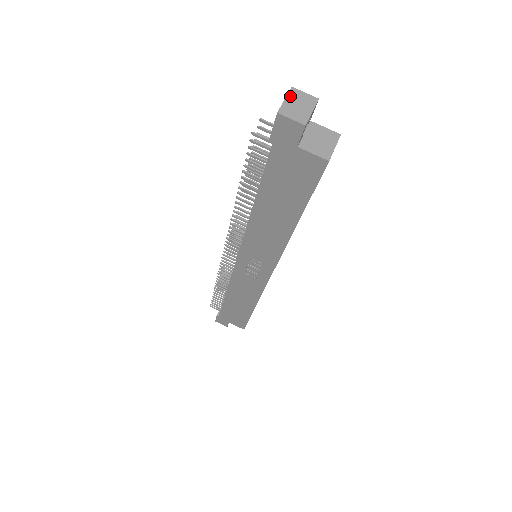
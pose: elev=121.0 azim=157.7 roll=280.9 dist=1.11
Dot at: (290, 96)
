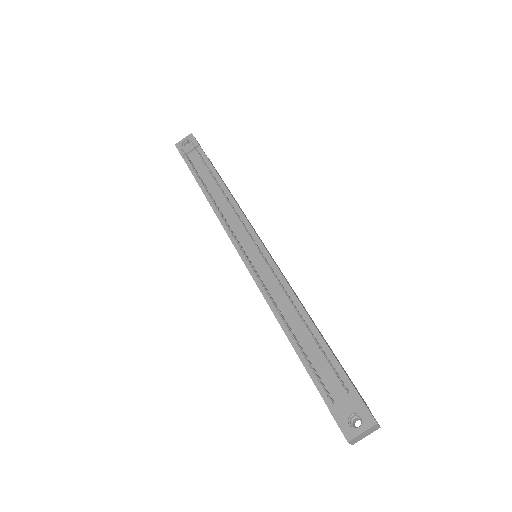
Dot at: (368, 430)
